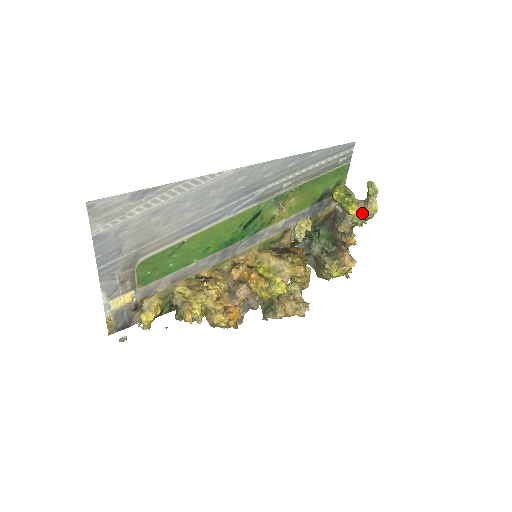
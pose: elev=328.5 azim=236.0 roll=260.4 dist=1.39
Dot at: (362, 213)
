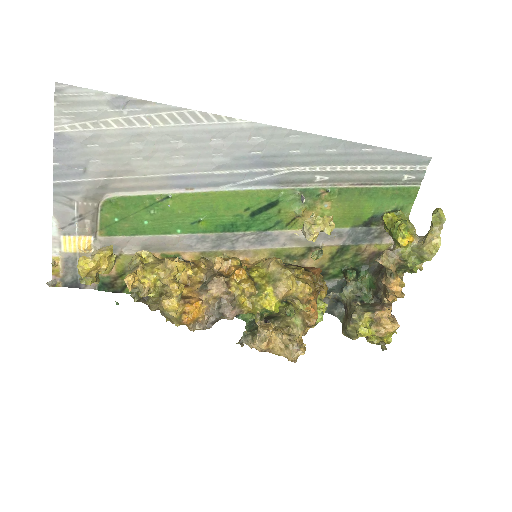
Dot at: (417, 249)
